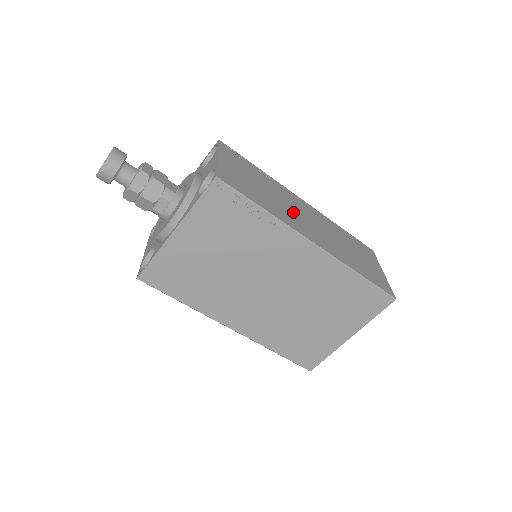
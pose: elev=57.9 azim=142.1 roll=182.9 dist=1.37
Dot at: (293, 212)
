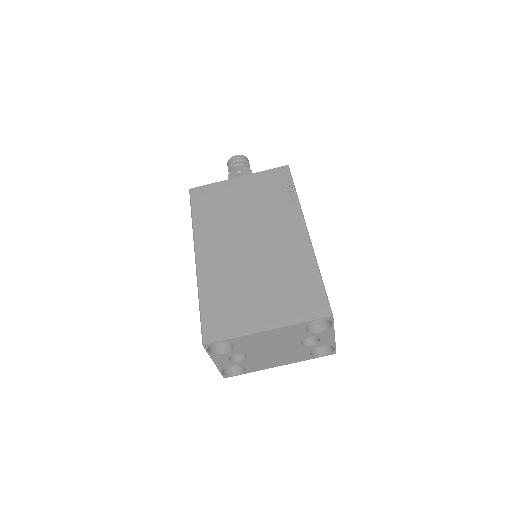
Dot at: occluded
